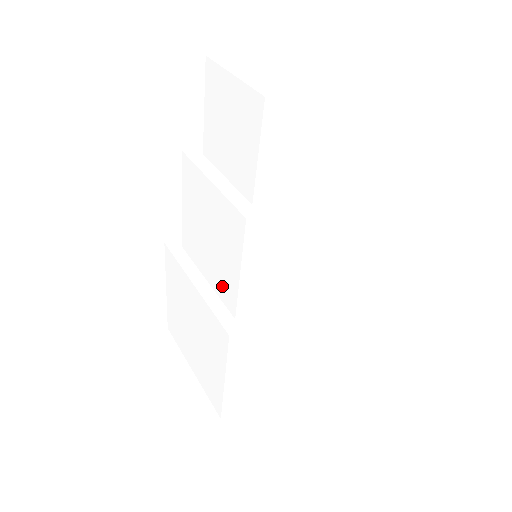
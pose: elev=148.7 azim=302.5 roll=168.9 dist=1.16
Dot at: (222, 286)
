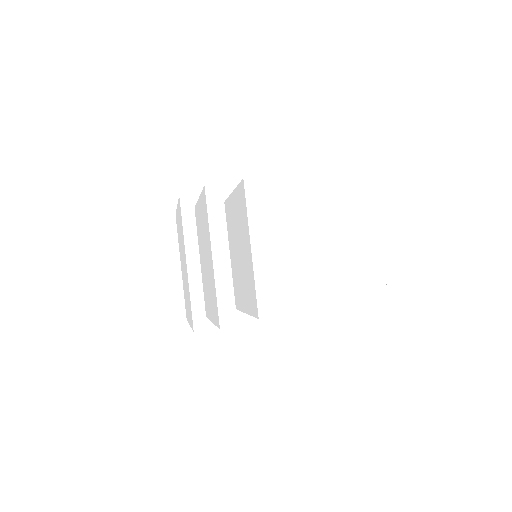
Dot at: (205, 292)
